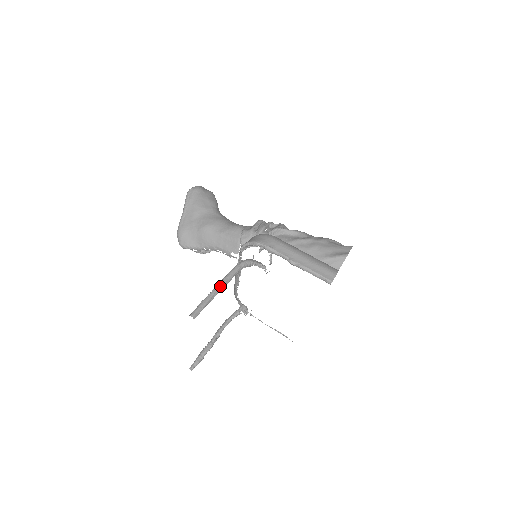
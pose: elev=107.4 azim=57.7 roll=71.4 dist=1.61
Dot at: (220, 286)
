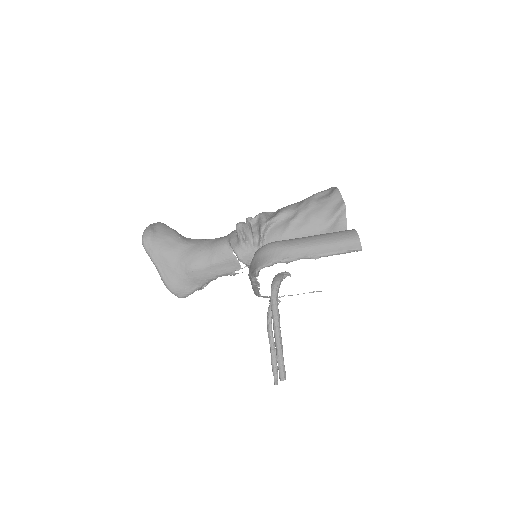
Dot at: (278, 331)
